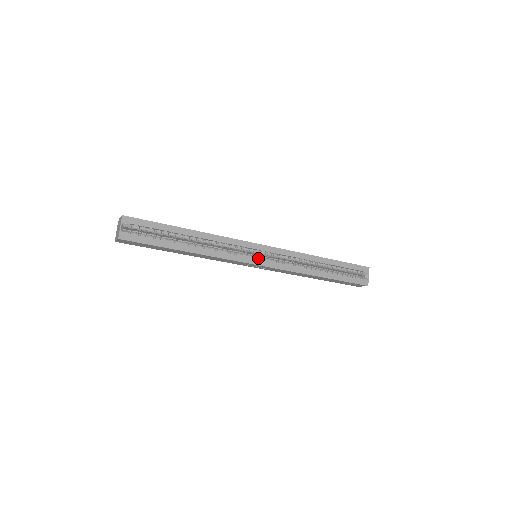
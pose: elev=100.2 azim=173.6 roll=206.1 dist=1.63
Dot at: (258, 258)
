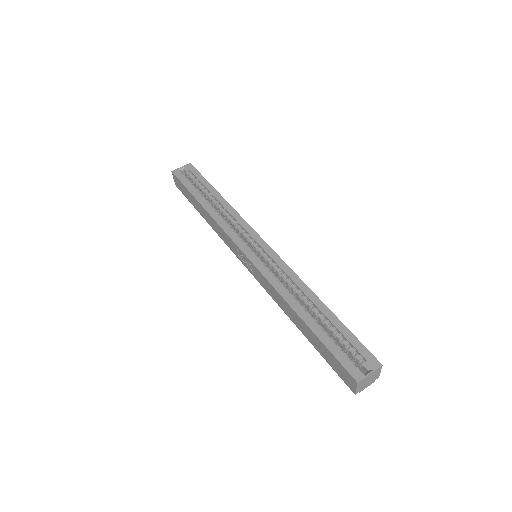
Dot at: (251, 250)
